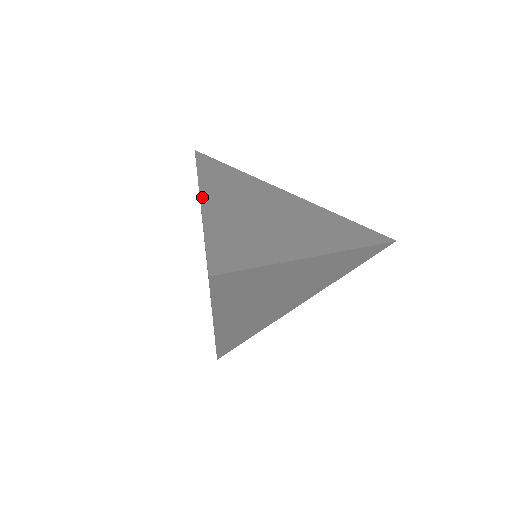
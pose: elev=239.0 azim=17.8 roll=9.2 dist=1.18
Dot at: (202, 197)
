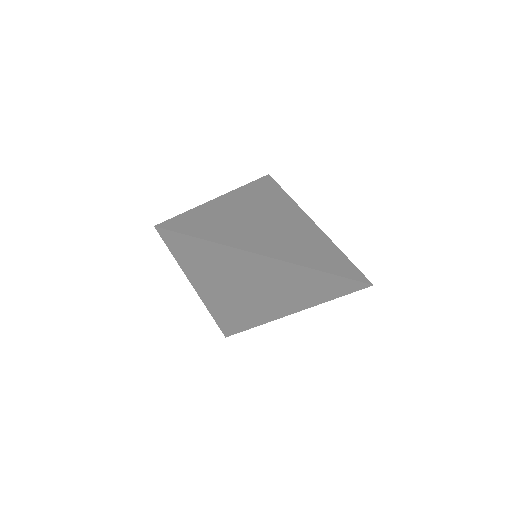
Dot at: (223, 196)
